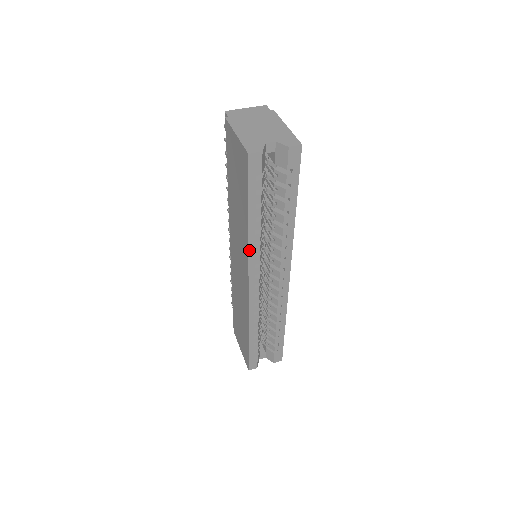
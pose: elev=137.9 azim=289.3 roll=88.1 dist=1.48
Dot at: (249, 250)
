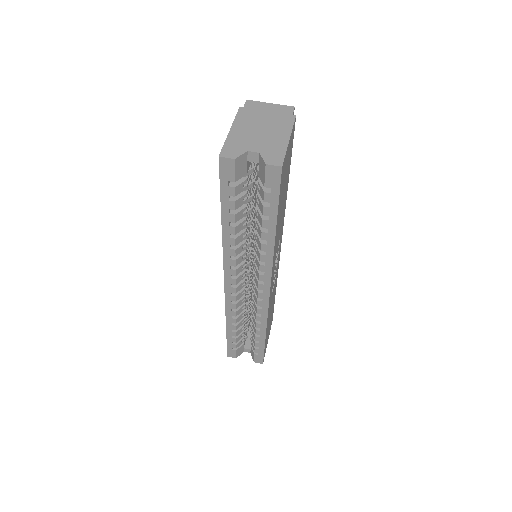
Dot at: (223, 250)
